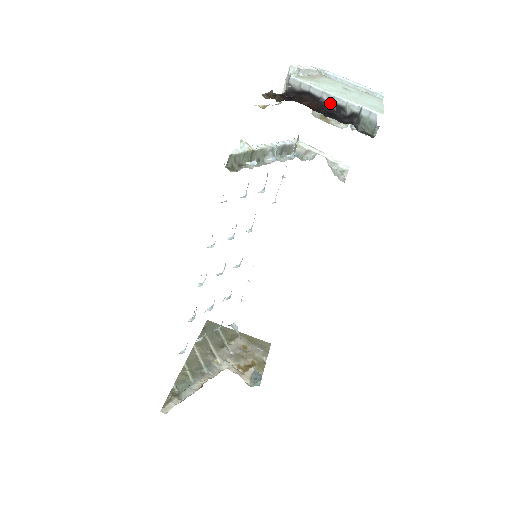
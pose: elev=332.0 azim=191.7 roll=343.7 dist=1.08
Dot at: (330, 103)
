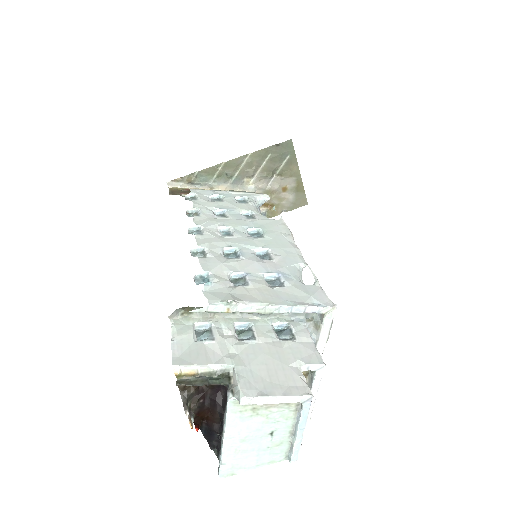
Dot at: (222, 433)
